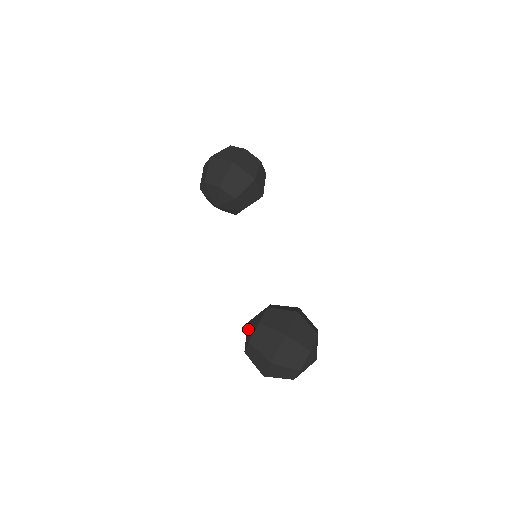
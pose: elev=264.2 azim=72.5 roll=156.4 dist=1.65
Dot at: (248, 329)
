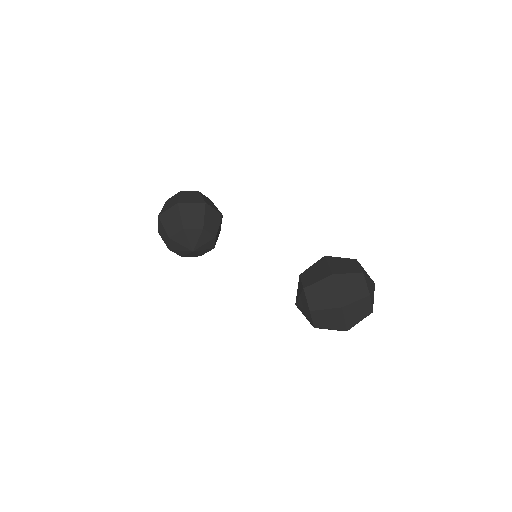
Dot at: (300, 306)
